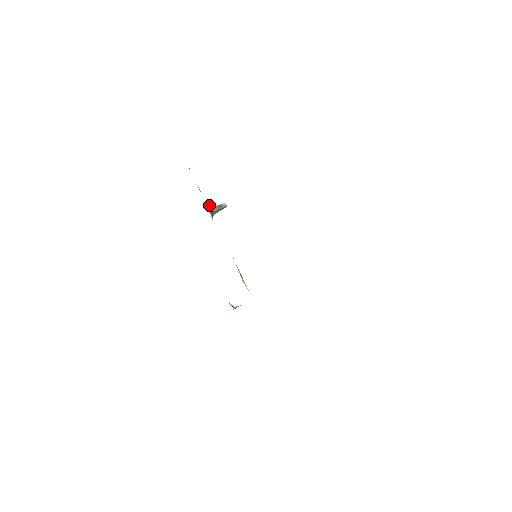
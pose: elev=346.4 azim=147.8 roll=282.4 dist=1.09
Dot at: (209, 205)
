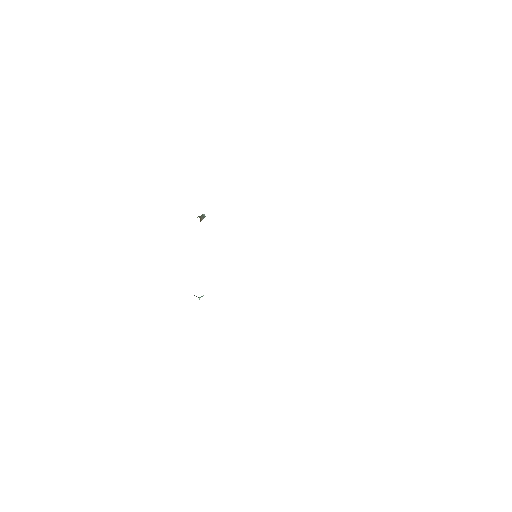
Dot at: occluded
